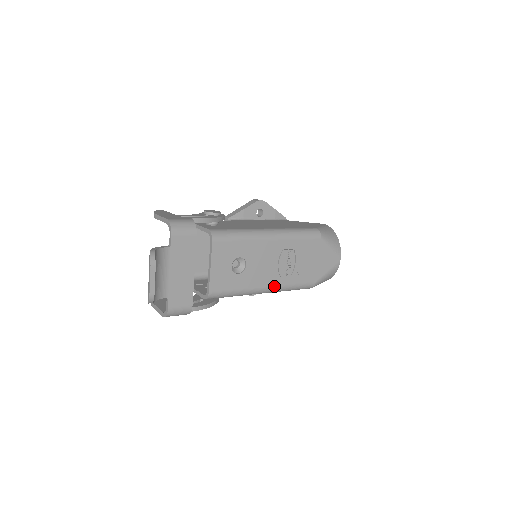
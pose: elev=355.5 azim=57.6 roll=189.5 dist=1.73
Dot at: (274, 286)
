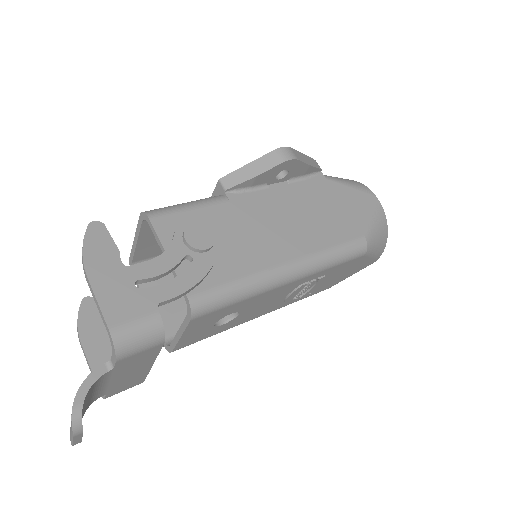
Dot at: (271, 311)
